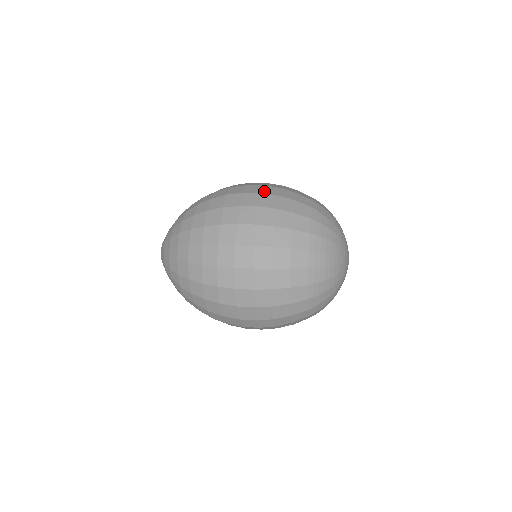
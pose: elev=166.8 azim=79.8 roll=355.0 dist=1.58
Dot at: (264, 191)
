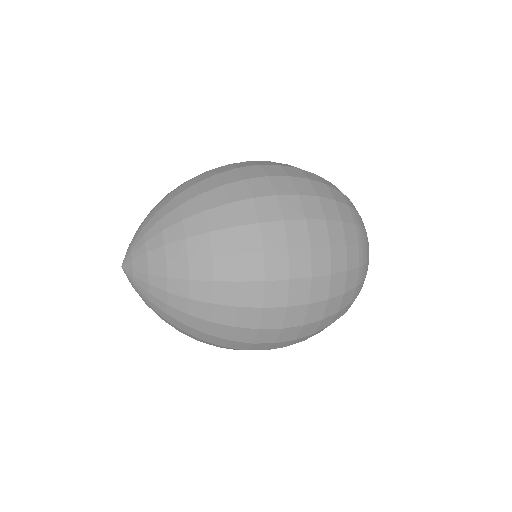
Dot at: (289, 173)
